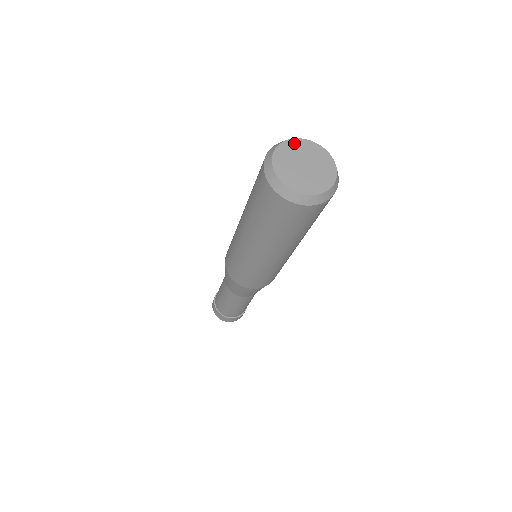
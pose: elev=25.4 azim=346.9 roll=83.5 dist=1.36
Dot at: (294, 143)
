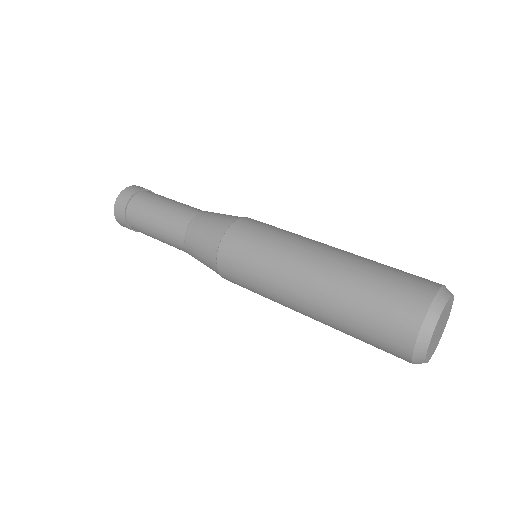
Dot at: (450, 301)
